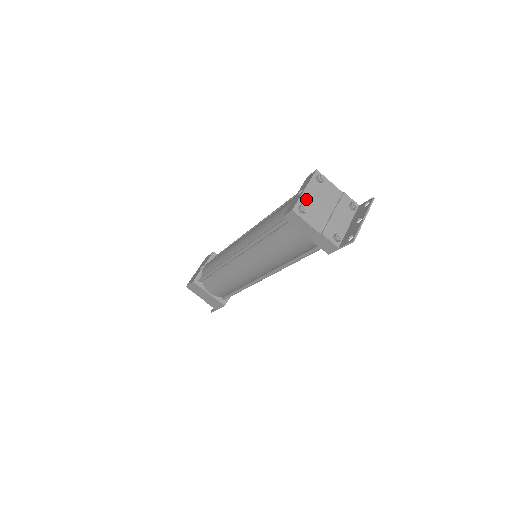
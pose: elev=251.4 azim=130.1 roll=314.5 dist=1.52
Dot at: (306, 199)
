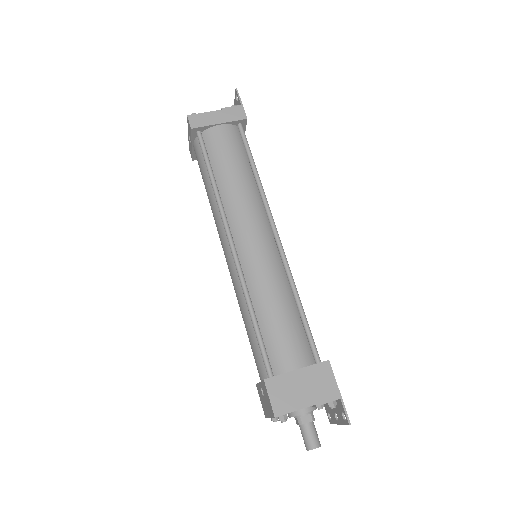
Dot at: occluded
